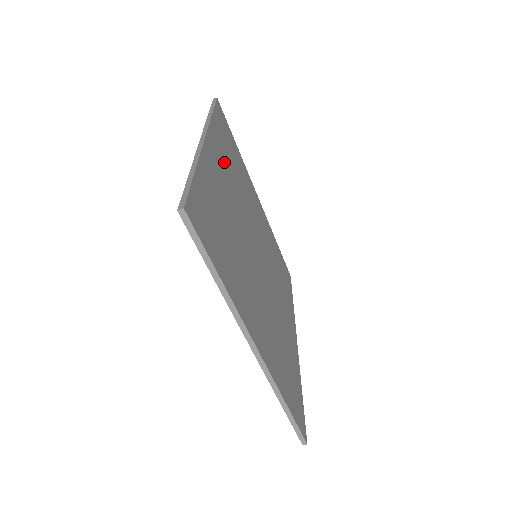
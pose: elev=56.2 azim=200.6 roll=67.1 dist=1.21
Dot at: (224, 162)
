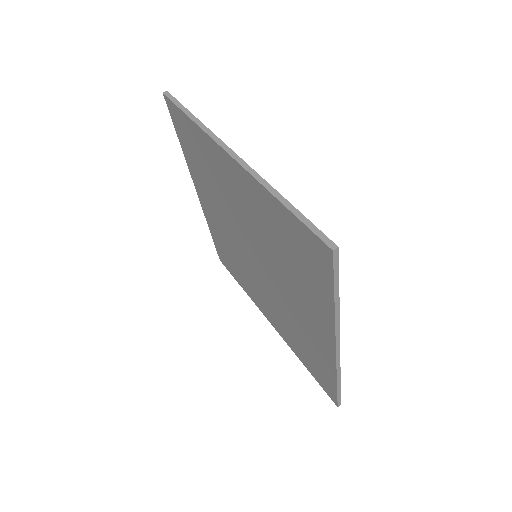
Dot at: occluded
